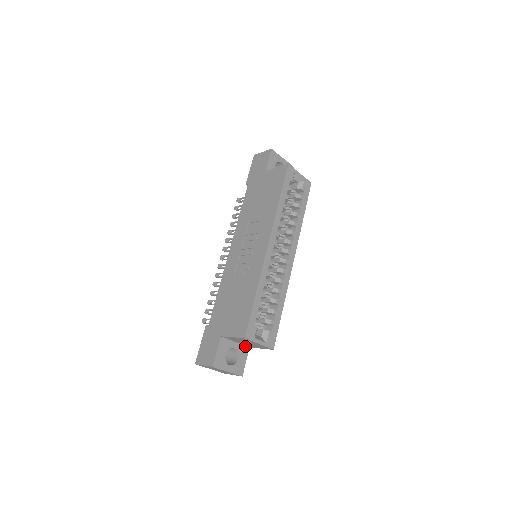
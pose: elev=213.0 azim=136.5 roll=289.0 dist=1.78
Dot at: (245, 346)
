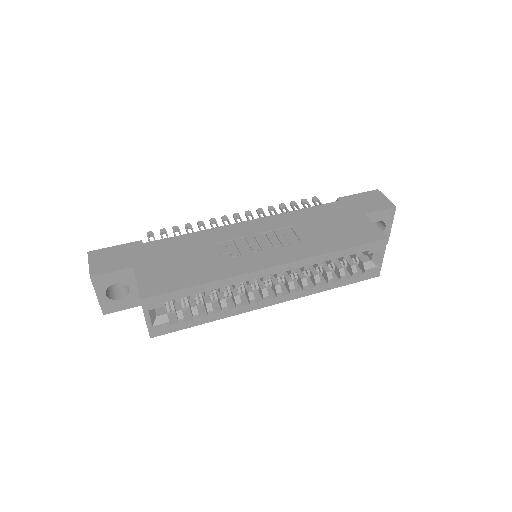
Dot at: occluded
